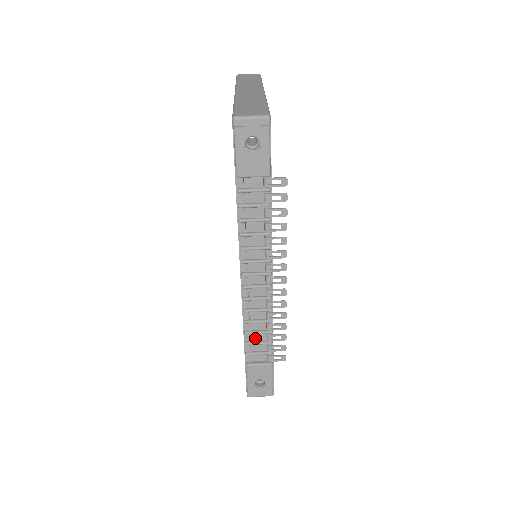
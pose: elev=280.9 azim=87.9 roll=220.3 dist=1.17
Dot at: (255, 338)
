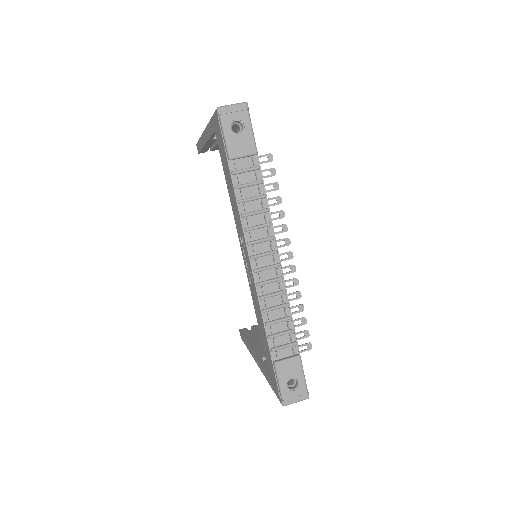
Dot at: (276, 329)
